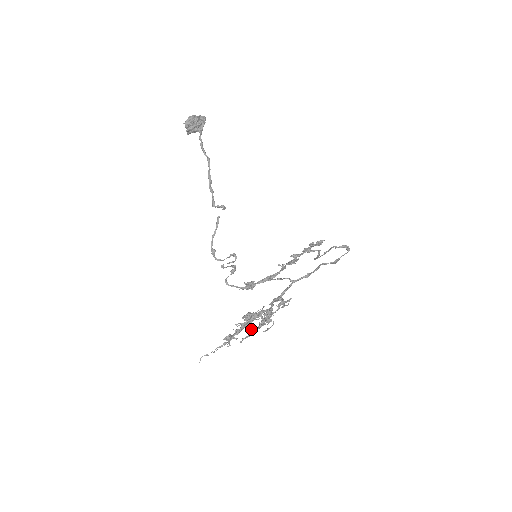
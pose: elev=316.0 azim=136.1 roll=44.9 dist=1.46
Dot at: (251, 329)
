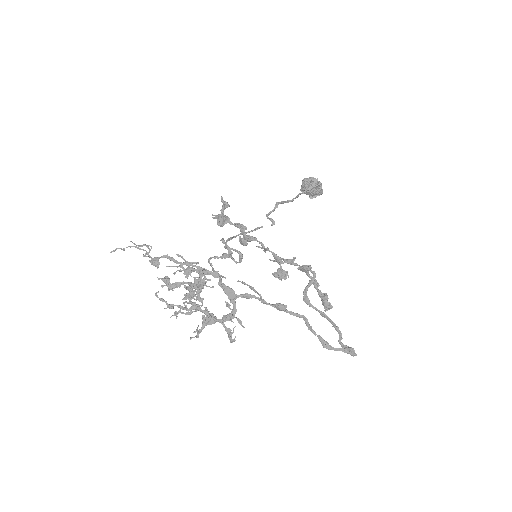
Dot at: (177, 312)
